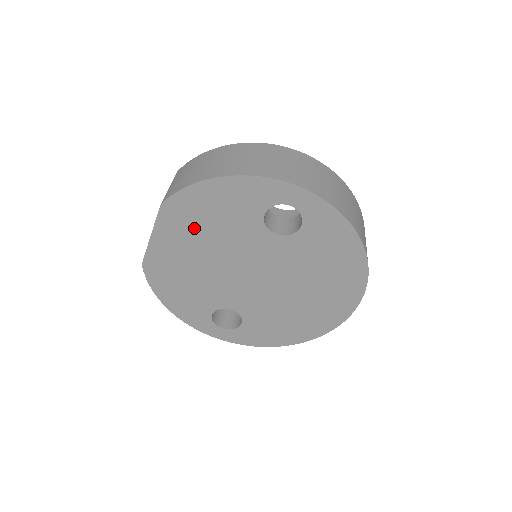
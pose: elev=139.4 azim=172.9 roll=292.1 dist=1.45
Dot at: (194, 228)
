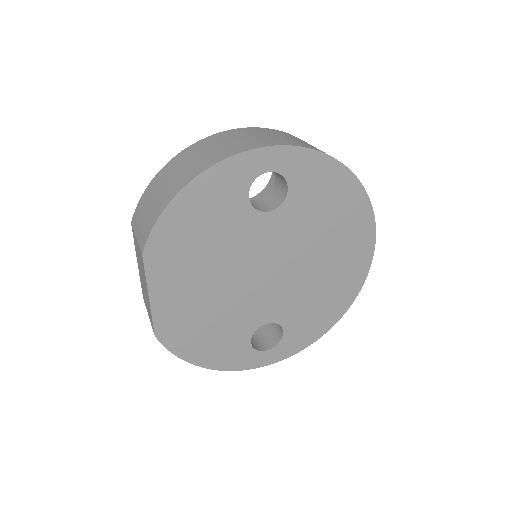
Dot at: (188, 258)
